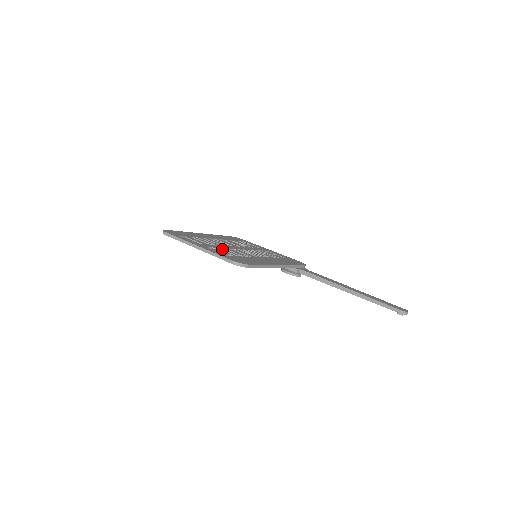
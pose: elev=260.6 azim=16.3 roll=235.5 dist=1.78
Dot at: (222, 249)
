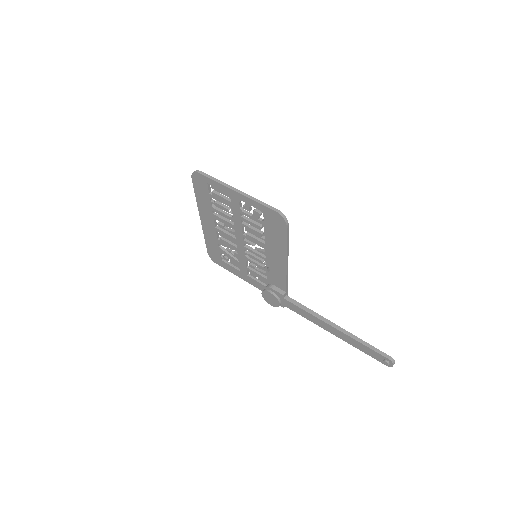
Dot at: occluded
